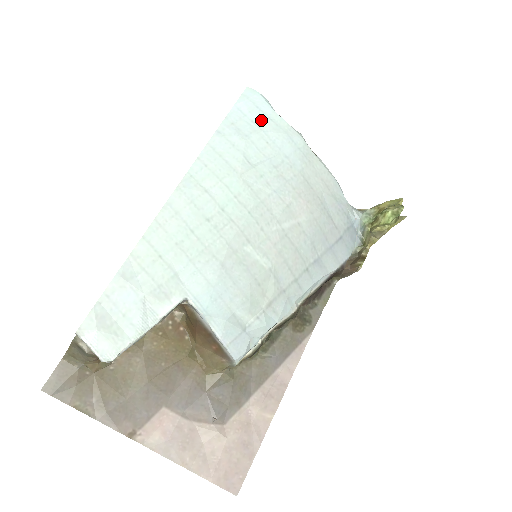
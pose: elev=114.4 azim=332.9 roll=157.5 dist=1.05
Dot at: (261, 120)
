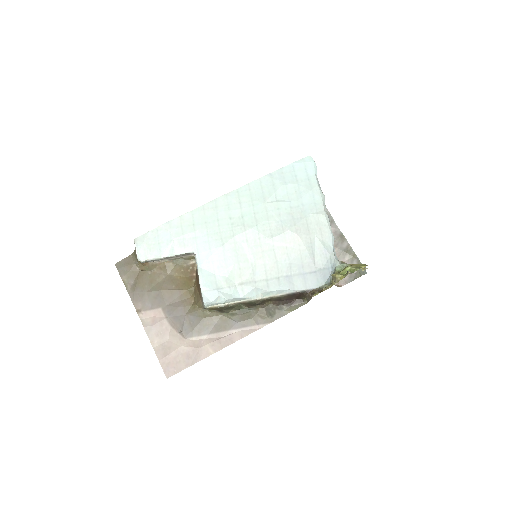
Dot at: (302, 177)
